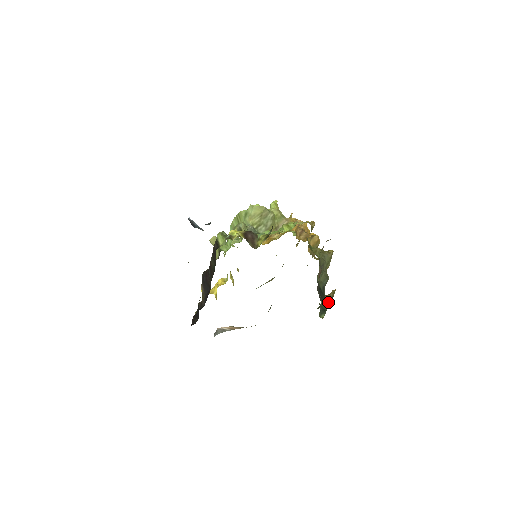
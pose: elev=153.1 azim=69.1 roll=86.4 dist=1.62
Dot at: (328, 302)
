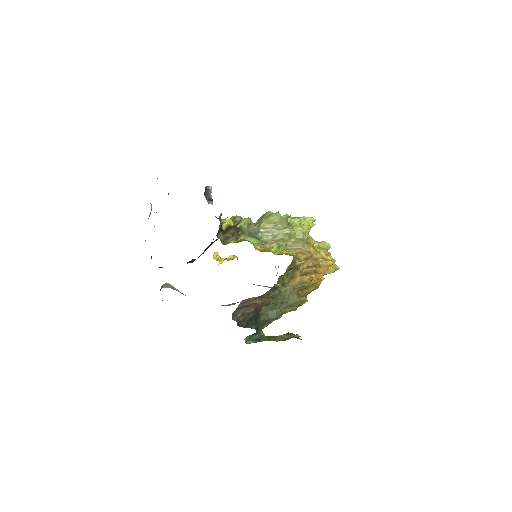
Dot at: (279, 339)
